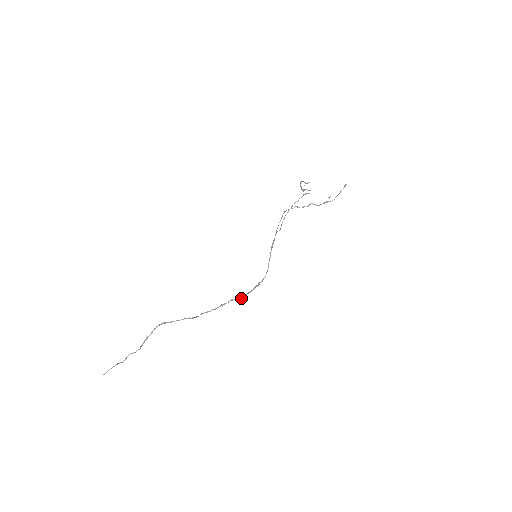
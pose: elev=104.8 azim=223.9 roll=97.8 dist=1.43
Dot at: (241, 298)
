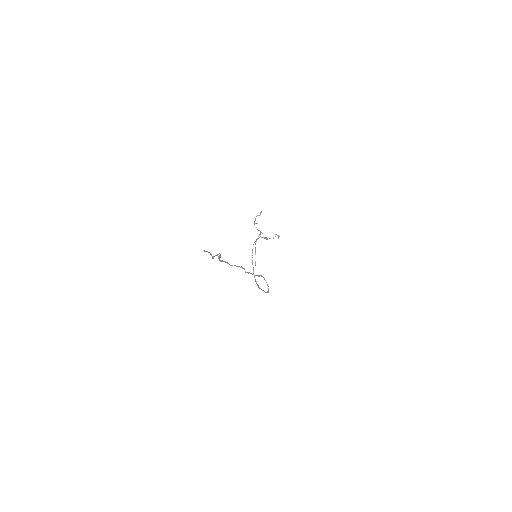
Dot at: occluded
